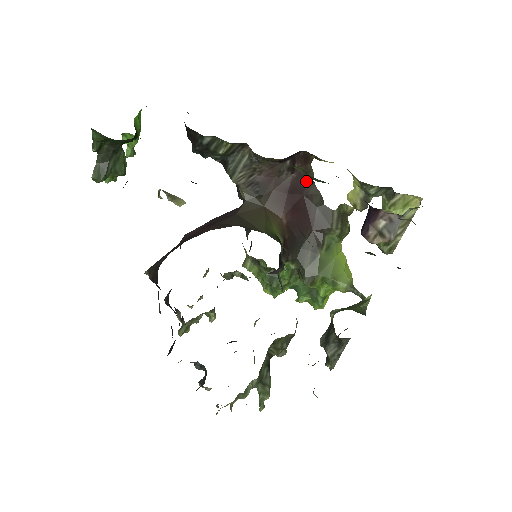
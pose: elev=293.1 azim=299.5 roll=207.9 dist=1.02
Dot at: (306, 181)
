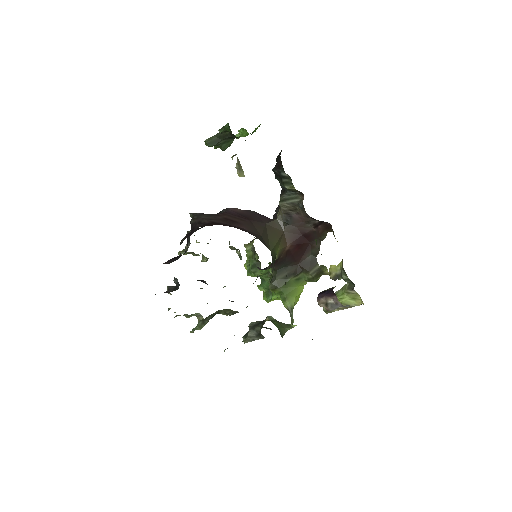
Dot at: (318, 237)
